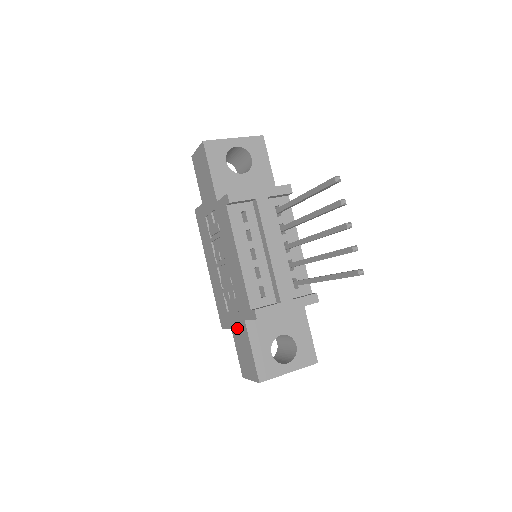
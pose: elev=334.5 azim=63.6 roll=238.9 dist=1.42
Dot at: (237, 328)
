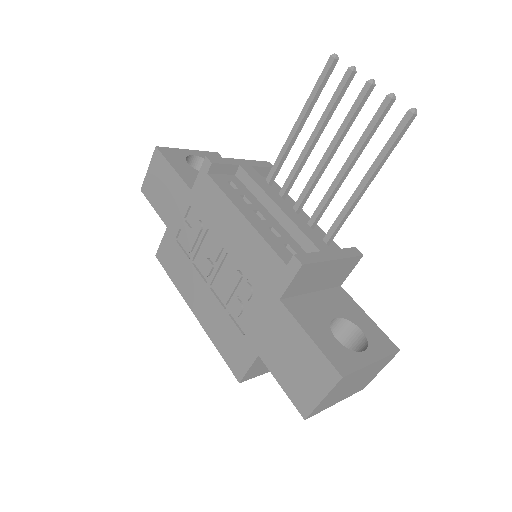
Dot at: (269, 336)
